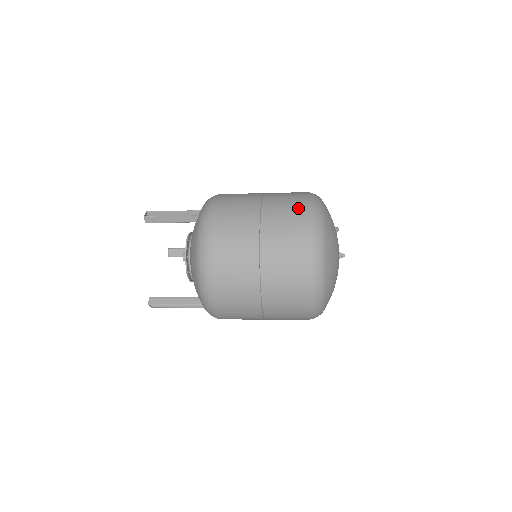
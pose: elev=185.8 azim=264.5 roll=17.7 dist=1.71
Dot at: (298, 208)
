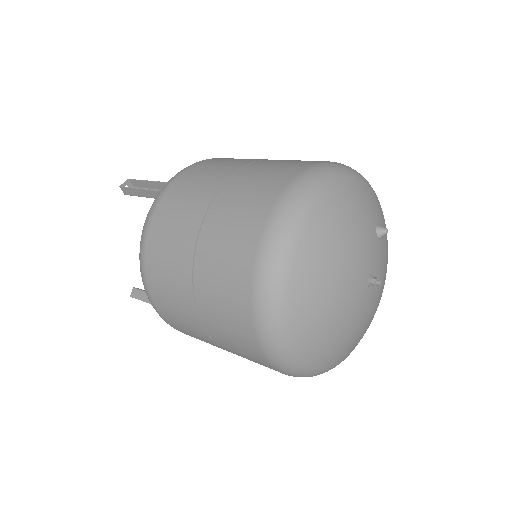
Dot at: (265, 196)
